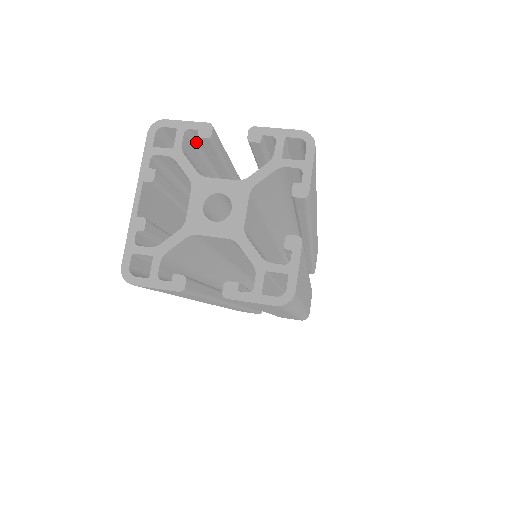
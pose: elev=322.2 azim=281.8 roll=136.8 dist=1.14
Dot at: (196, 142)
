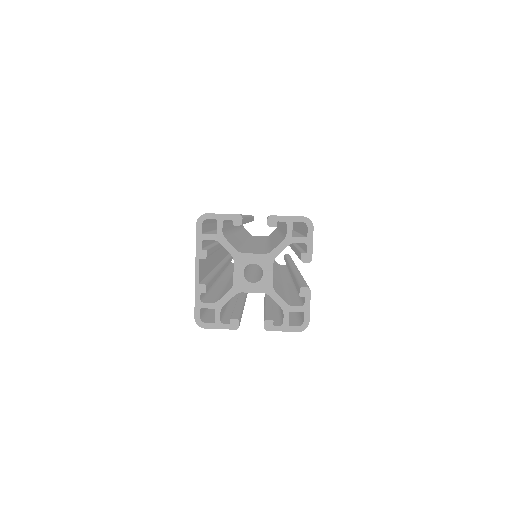
Dot at: occluded
